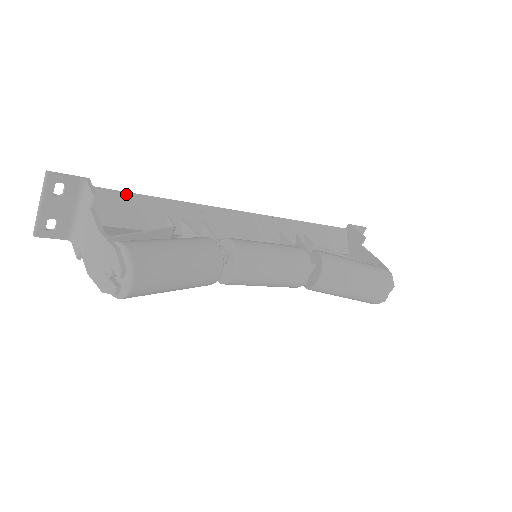
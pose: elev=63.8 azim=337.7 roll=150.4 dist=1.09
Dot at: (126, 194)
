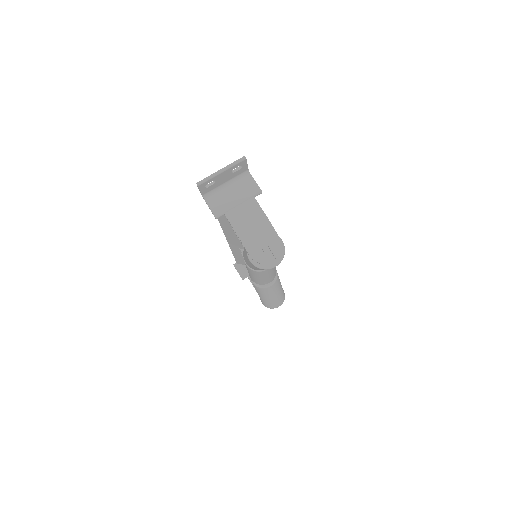
Dot at: occluded
